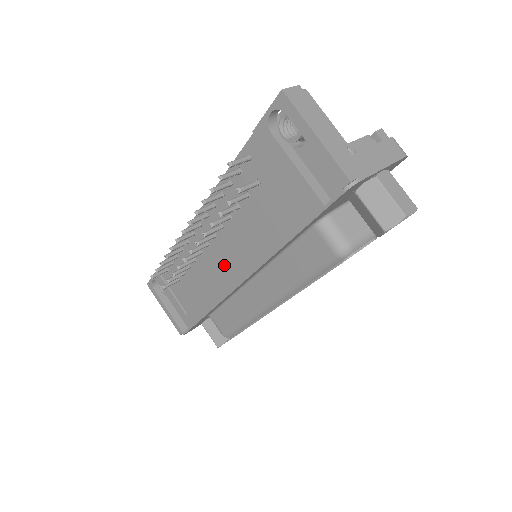
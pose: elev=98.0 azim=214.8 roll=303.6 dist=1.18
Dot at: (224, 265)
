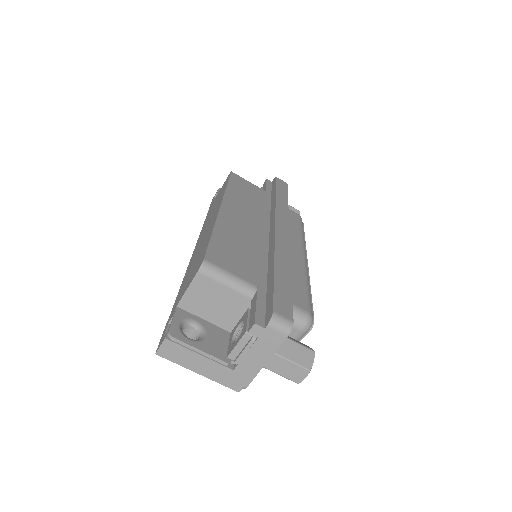
Dot at: occluded
